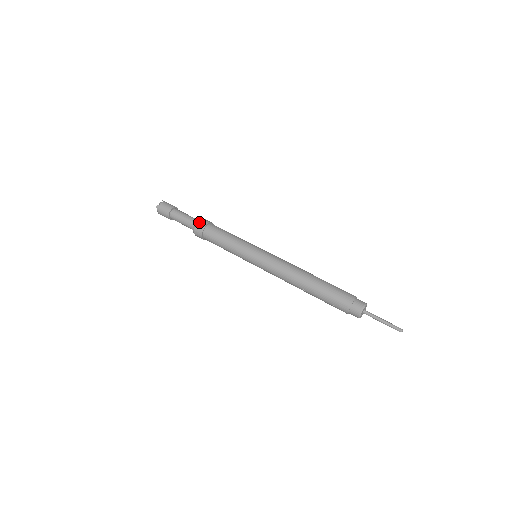
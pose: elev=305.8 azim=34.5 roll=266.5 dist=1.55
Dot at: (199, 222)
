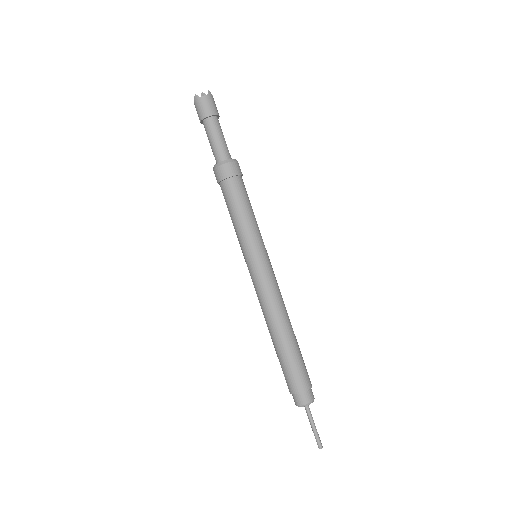
Dot at: (226, 165)
